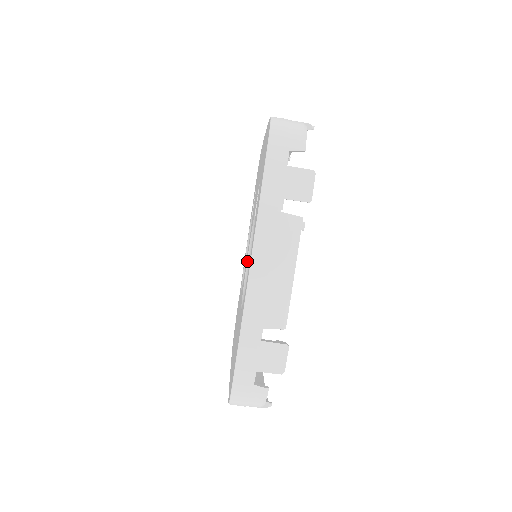
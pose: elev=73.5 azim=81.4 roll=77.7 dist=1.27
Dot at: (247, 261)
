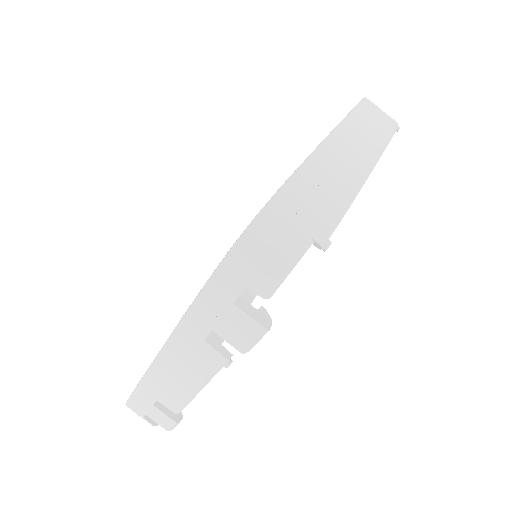
Dot at: occluded
